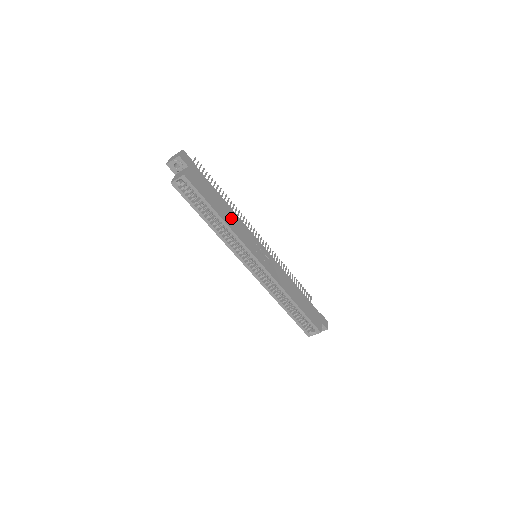
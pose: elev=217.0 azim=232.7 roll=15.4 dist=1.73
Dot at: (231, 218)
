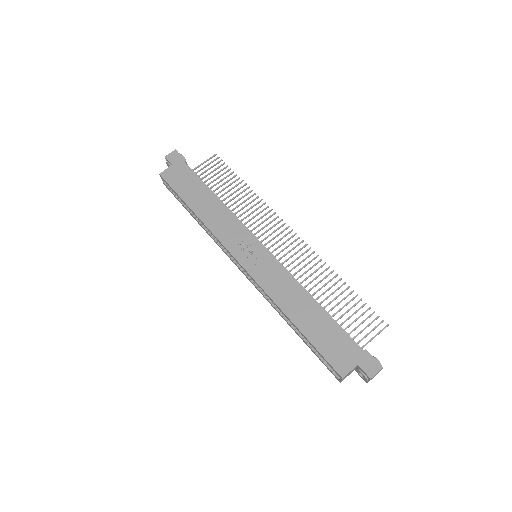
Dot at: (213, 211)
